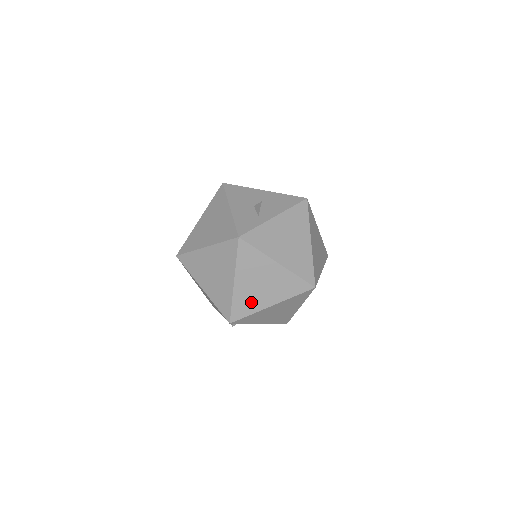
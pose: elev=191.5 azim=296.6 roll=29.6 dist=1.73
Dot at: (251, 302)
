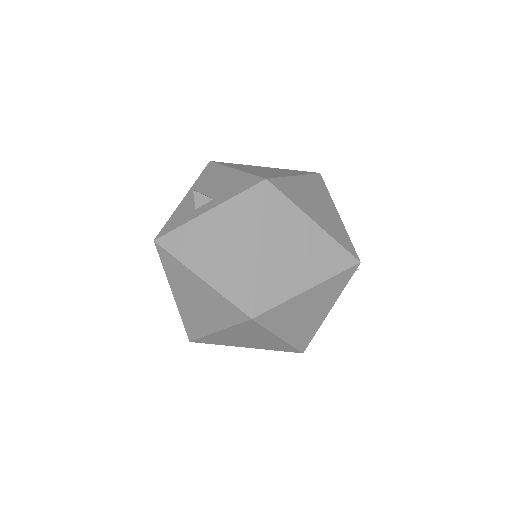
Dot at: (197, 322)
